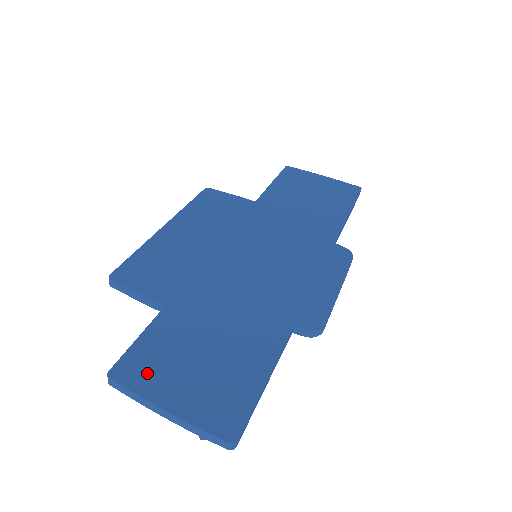
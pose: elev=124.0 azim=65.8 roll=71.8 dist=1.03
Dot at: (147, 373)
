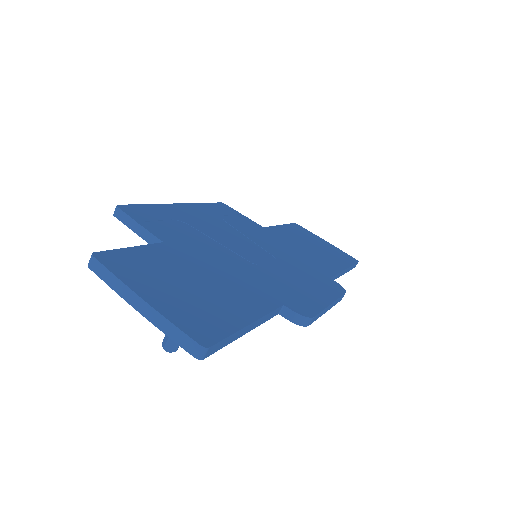
Dot at: (132, 269)
